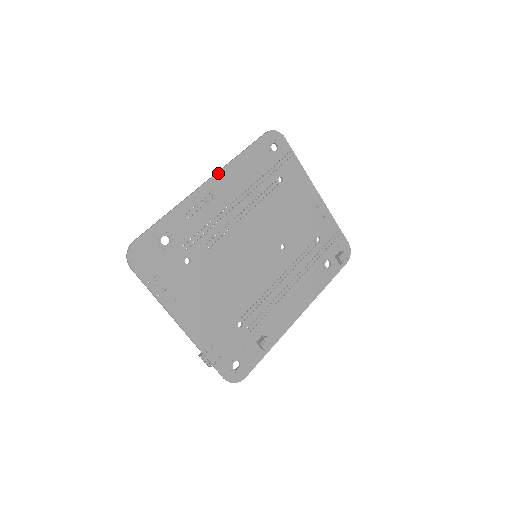
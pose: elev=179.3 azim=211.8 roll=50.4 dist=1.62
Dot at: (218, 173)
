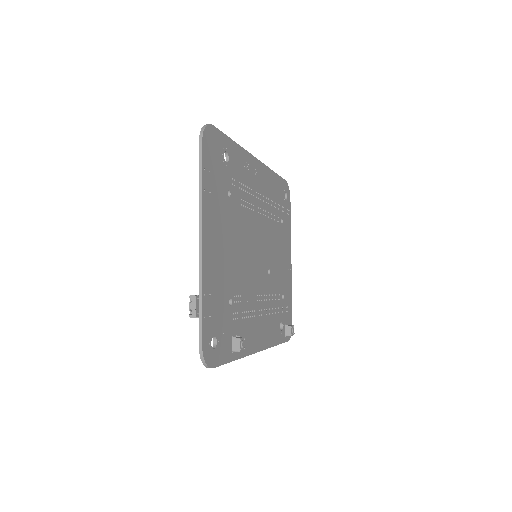
Dot at: (263, 164)
